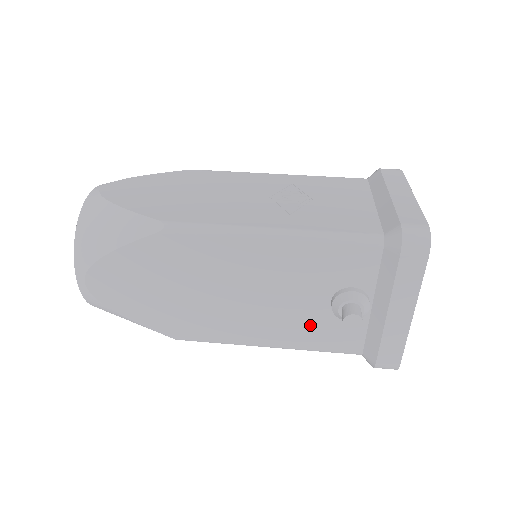
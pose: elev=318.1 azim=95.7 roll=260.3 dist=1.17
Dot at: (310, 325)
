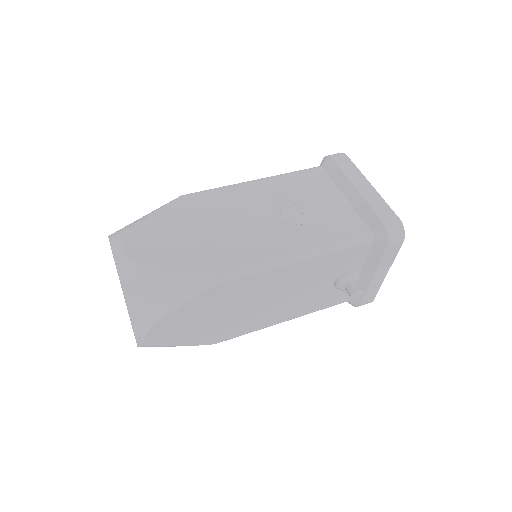
Dot at: (317, 299)
